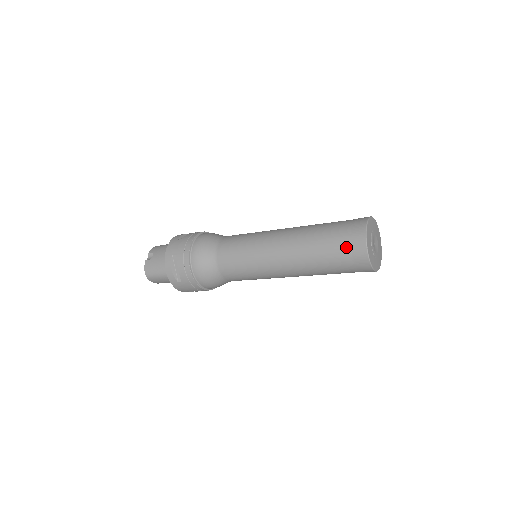
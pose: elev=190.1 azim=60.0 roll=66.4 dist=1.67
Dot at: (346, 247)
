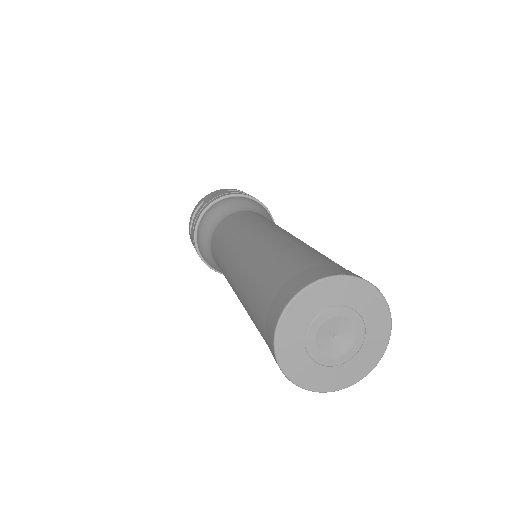
Dot at: (272, 293)
